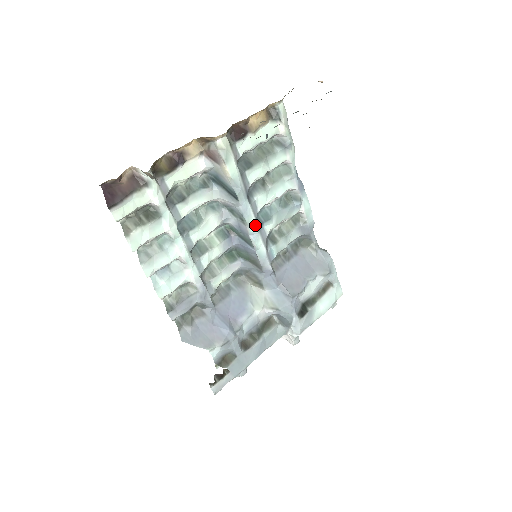
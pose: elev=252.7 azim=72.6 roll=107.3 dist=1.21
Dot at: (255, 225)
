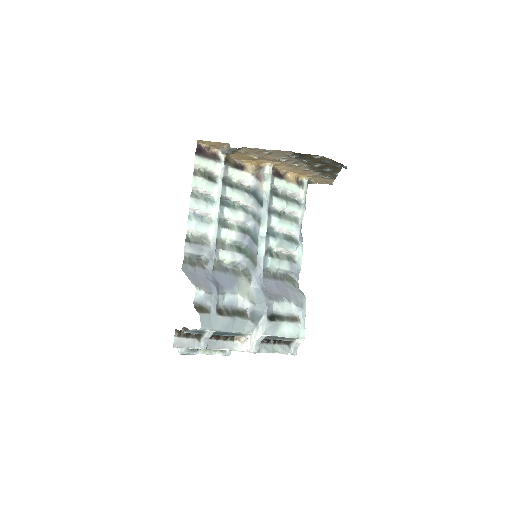
Dot at: (265, 231)
